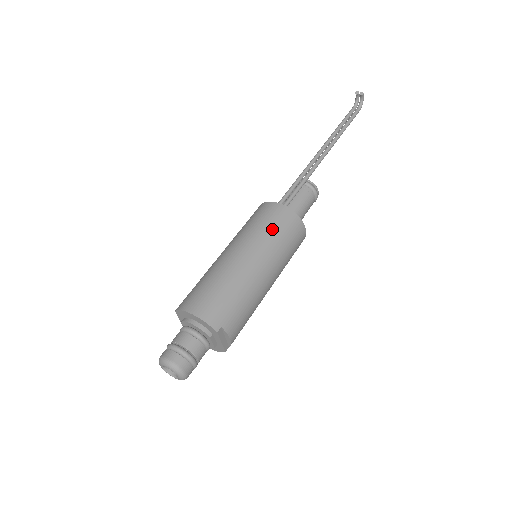
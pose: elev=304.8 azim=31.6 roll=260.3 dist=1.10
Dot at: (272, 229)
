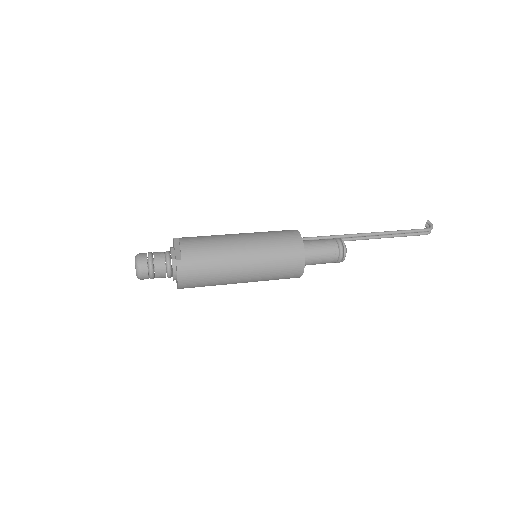
Dot at: occluded
